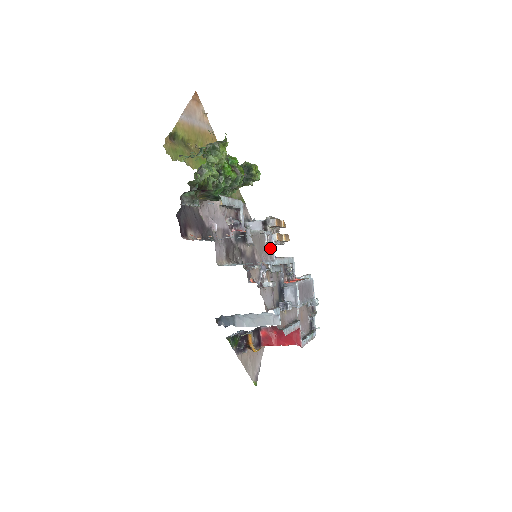
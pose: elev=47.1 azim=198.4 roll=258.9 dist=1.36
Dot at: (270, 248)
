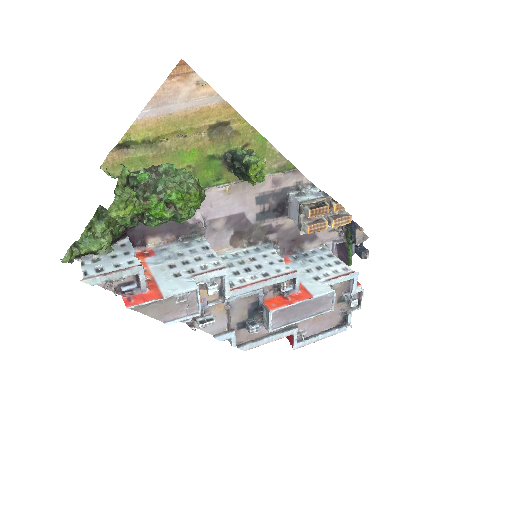
Dot at: (192, 302)
